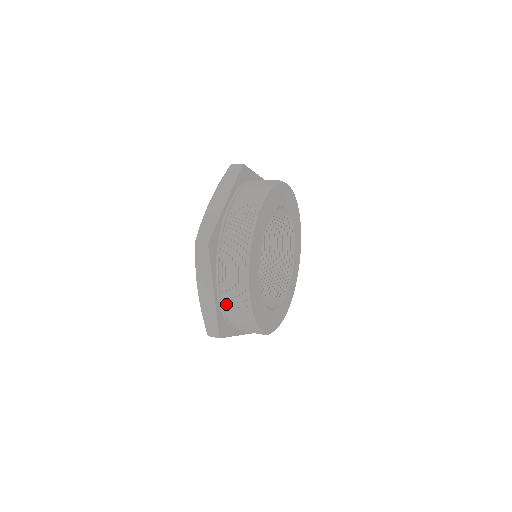
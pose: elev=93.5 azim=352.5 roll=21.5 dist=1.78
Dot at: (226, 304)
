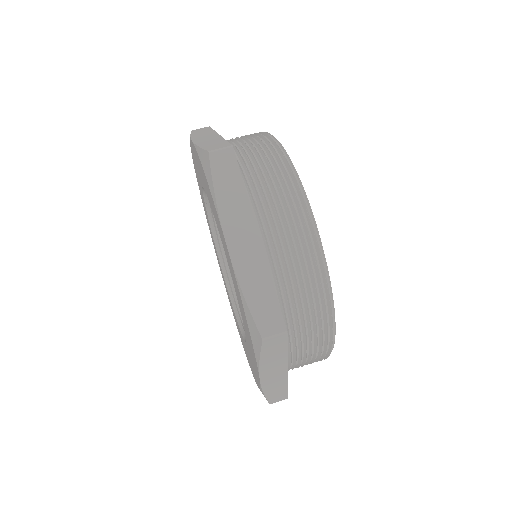
Dot at: occluded
